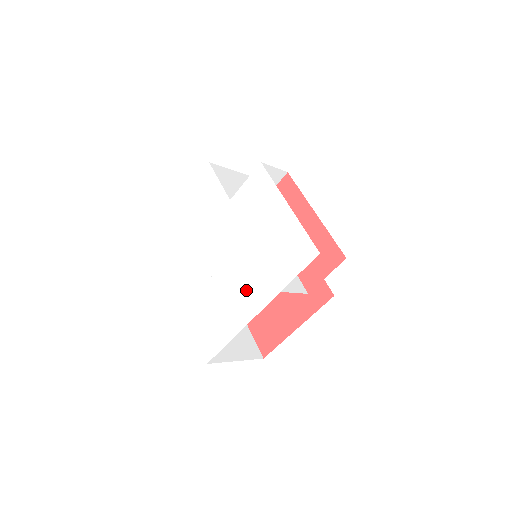
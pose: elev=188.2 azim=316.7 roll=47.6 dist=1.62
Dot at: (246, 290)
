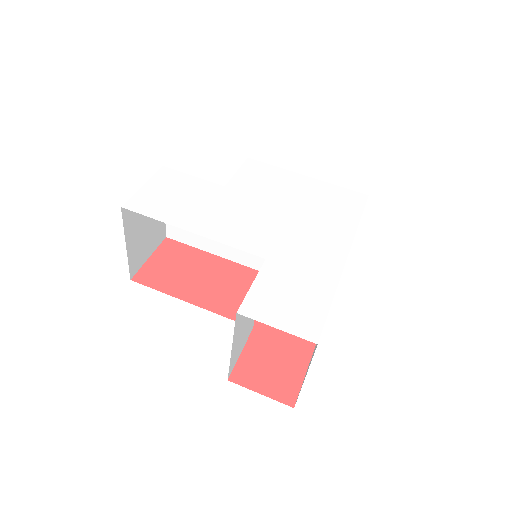
Dot at: (314, 244)
